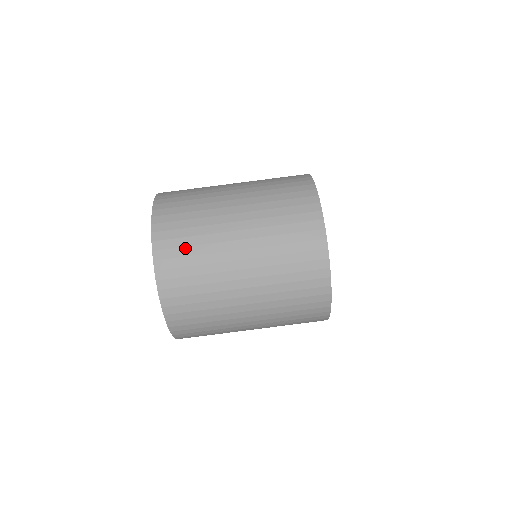
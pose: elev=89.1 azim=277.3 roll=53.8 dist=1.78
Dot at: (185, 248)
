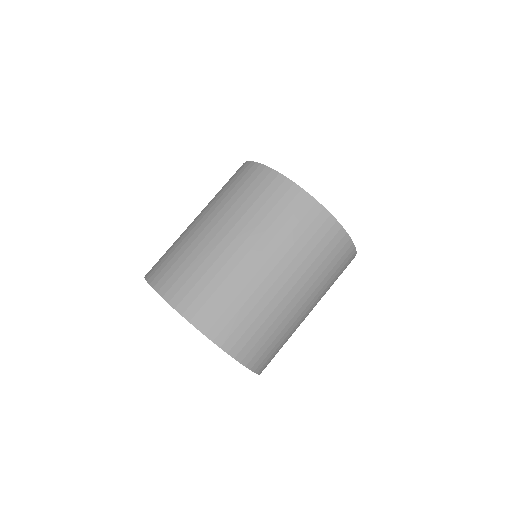
Dot at: (256, 333)
